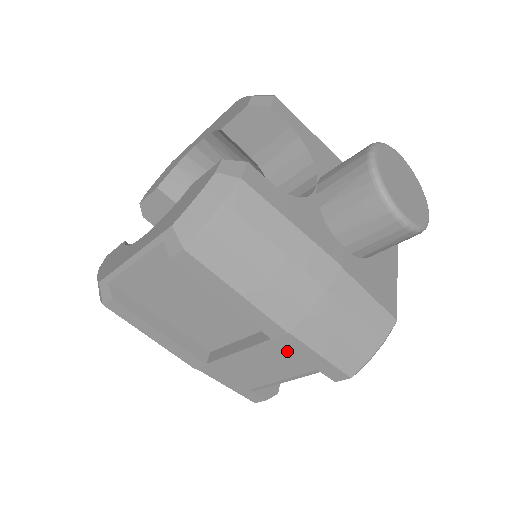
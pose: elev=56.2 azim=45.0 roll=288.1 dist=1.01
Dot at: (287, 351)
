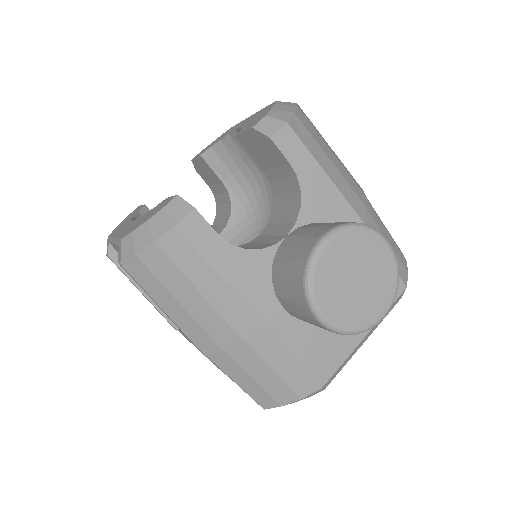
Dot at: occluded
